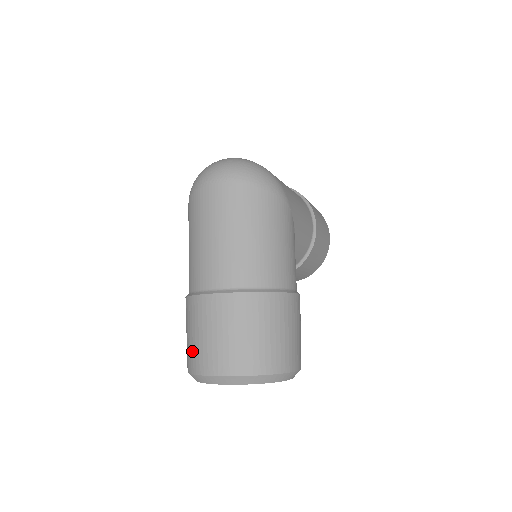
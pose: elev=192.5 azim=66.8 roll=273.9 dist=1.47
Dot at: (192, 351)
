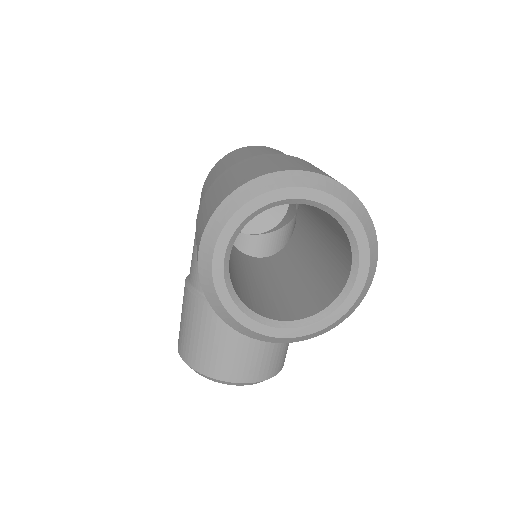
Dot at: (249, 172)
